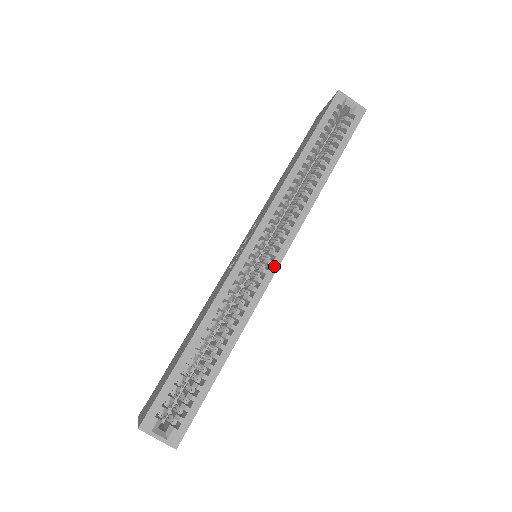
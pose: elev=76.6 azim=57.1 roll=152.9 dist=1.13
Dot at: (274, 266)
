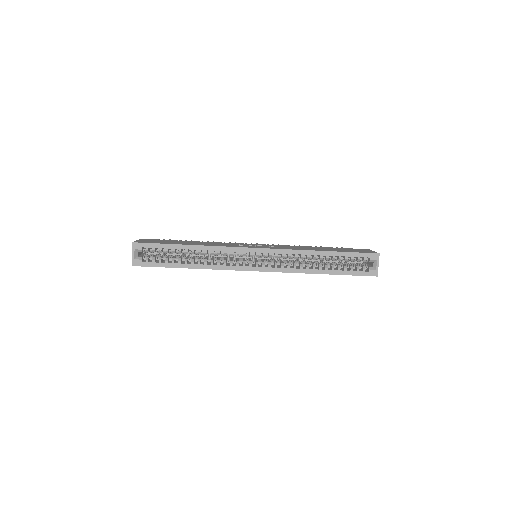
Dot at: (250, 268)
